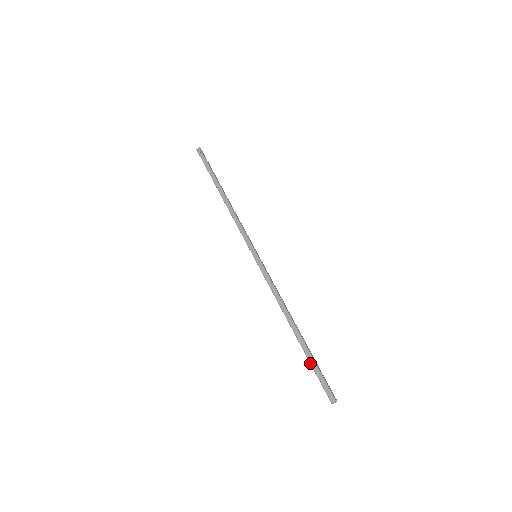
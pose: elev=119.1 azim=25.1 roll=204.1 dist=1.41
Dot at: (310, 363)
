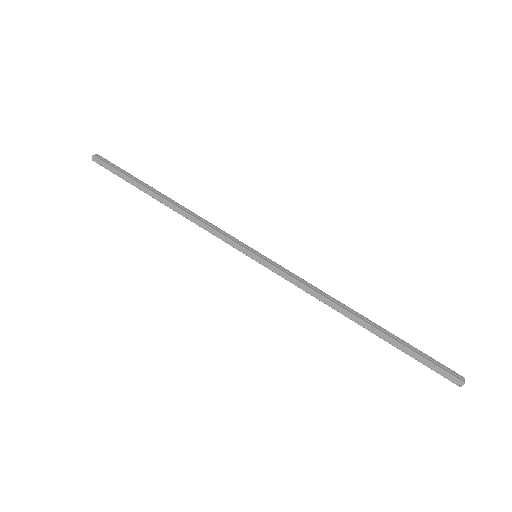
Dot at: occluded
